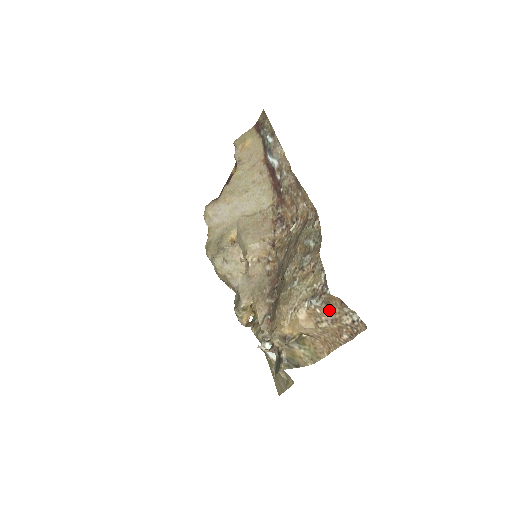
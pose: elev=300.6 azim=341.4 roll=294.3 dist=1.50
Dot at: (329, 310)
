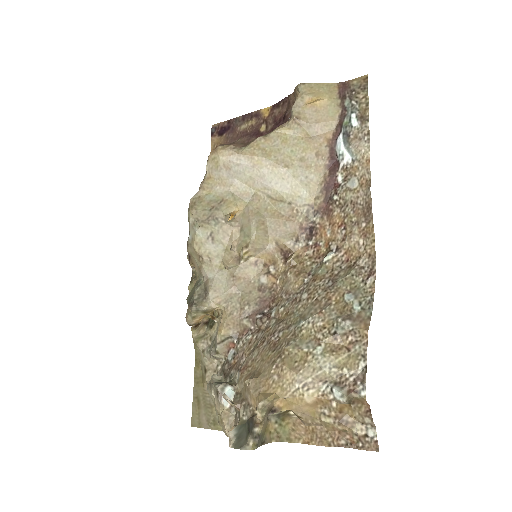
Dot at: (346, 409)
